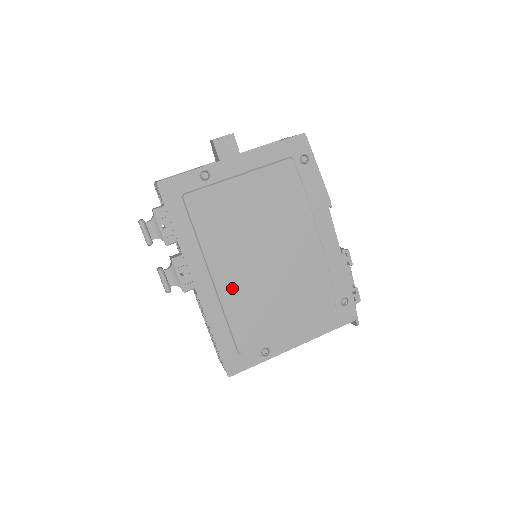
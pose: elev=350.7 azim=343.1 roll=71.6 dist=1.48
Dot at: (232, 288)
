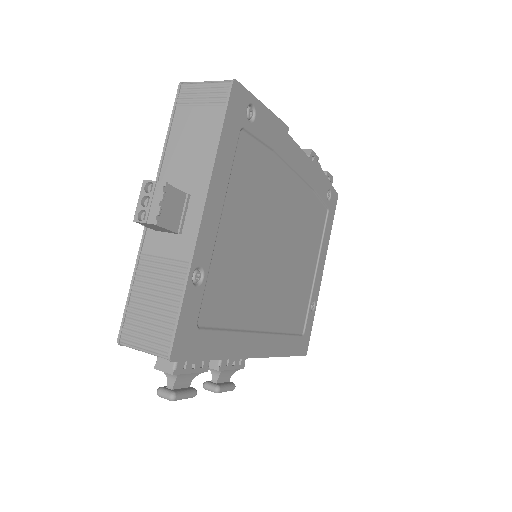
Dot at: (275, 312)
